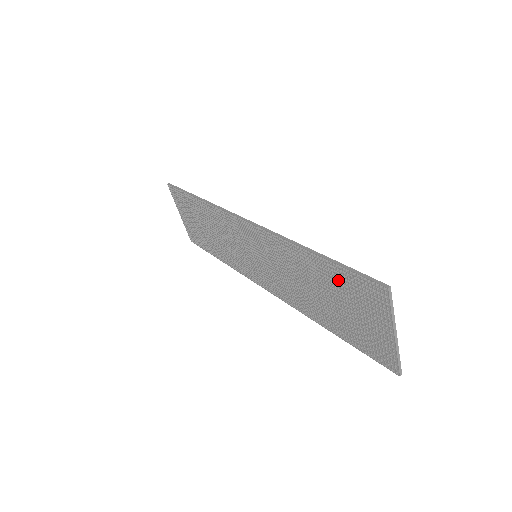
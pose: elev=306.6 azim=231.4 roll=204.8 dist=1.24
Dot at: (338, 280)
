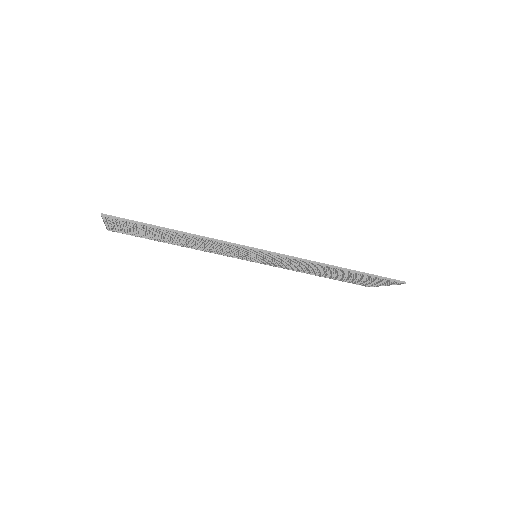
Dot at: (360, 276)
